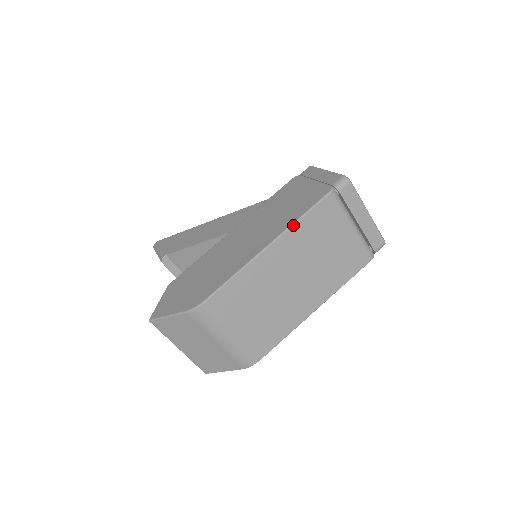
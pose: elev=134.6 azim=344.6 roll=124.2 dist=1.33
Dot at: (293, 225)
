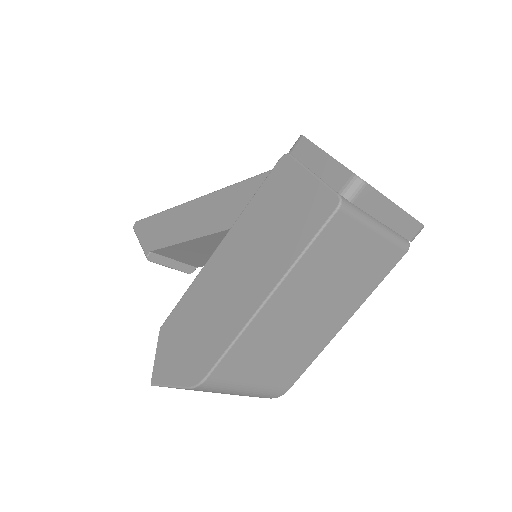
Dot at: (294, 266)
